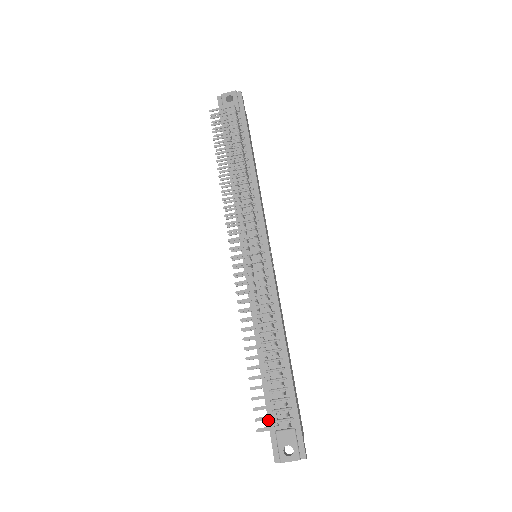
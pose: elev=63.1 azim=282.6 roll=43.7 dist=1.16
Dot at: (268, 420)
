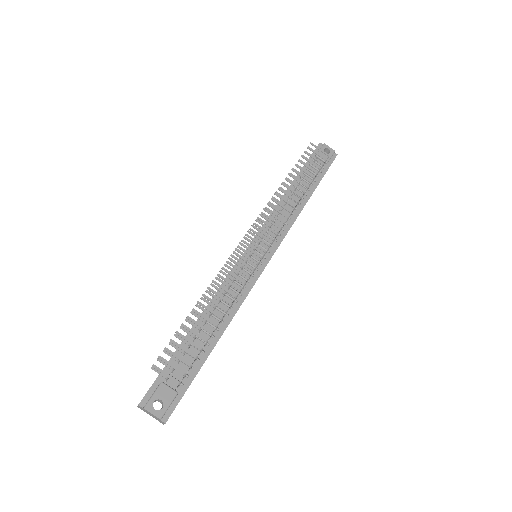
Dot at: (163, 369)
